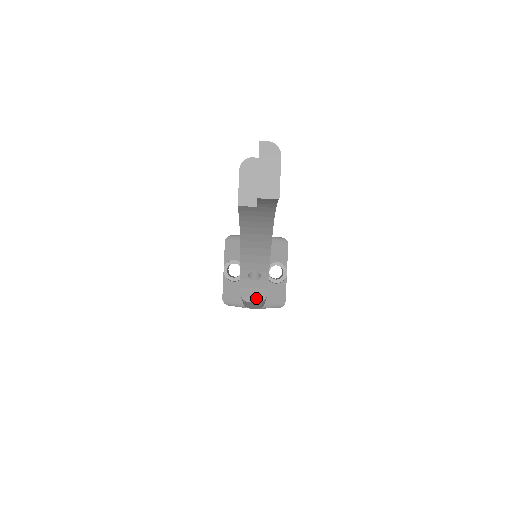
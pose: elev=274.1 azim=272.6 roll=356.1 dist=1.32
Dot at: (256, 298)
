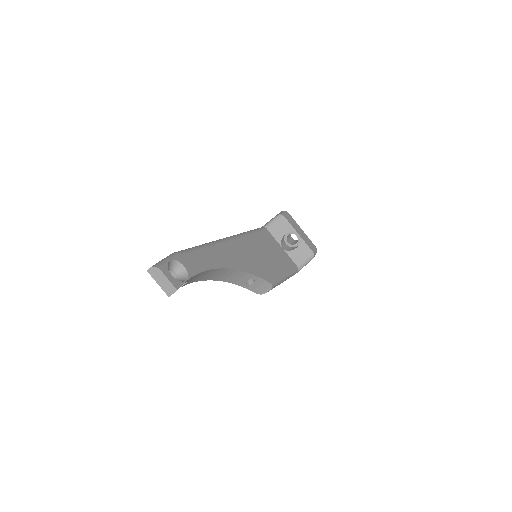
Dot at: (267, 289)
